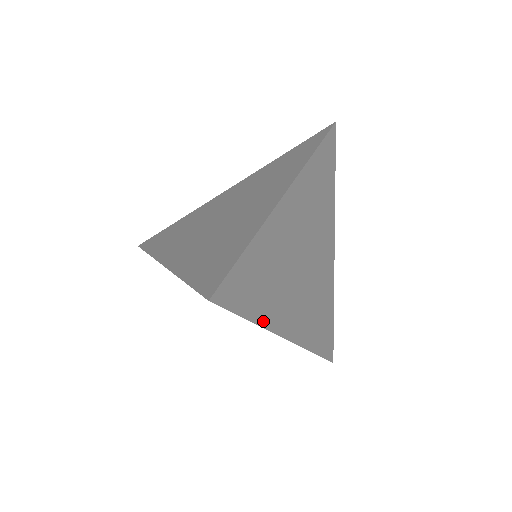
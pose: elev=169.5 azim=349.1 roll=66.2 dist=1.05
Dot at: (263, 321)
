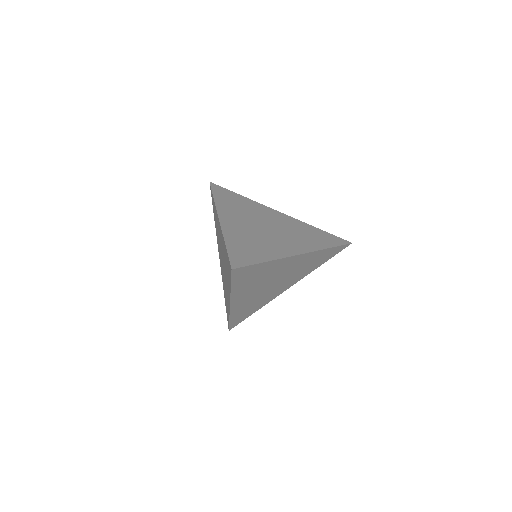
Dot at: (234, 291)
